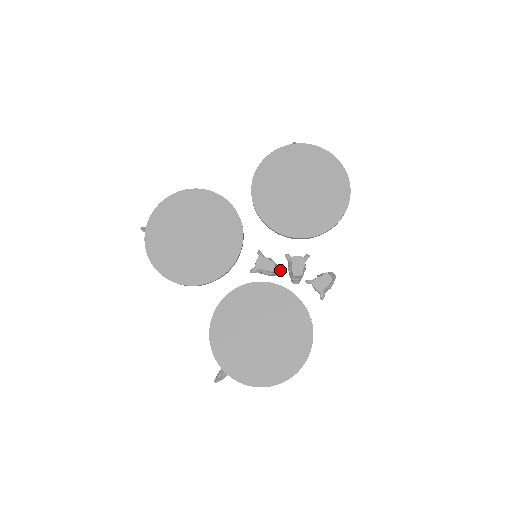
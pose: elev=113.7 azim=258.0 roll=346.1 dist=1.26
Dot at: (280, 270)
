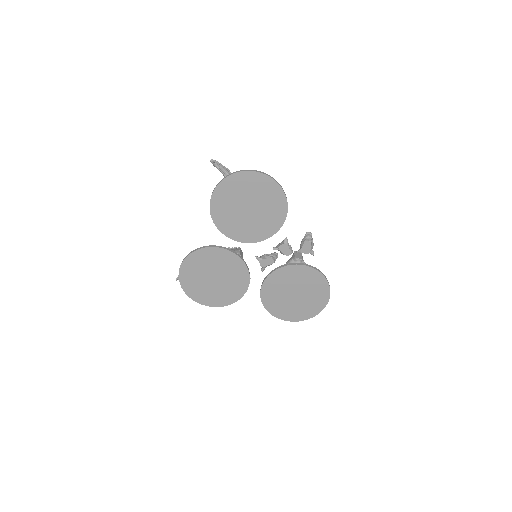
Dot at: (276, 254)
